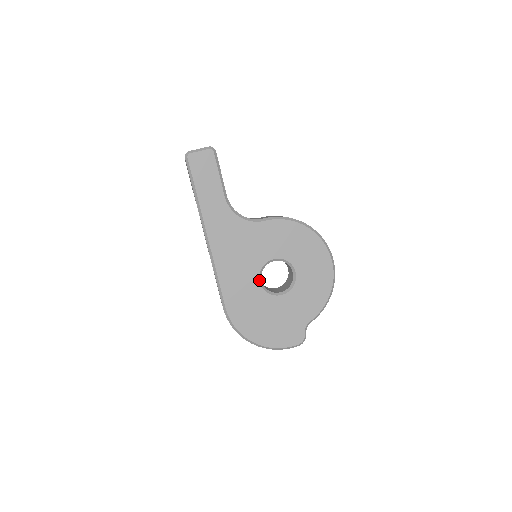
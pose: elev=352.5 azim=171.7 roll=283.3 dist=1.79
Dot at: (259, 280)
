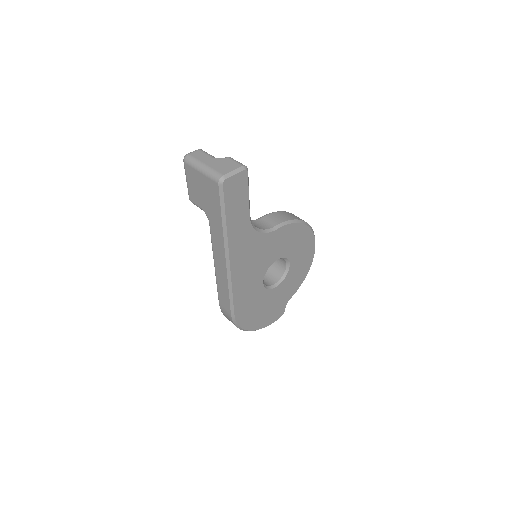
Dot at: (263, 281)
